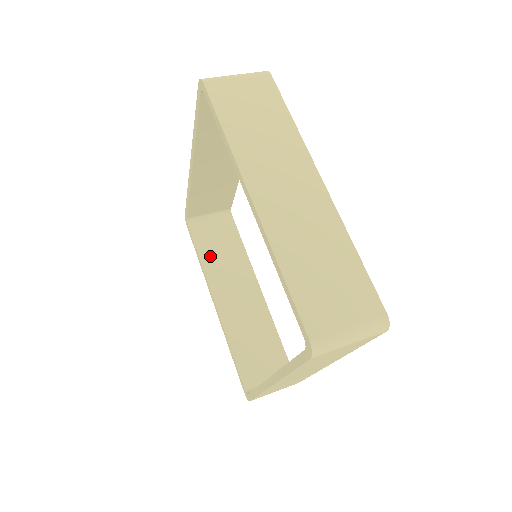
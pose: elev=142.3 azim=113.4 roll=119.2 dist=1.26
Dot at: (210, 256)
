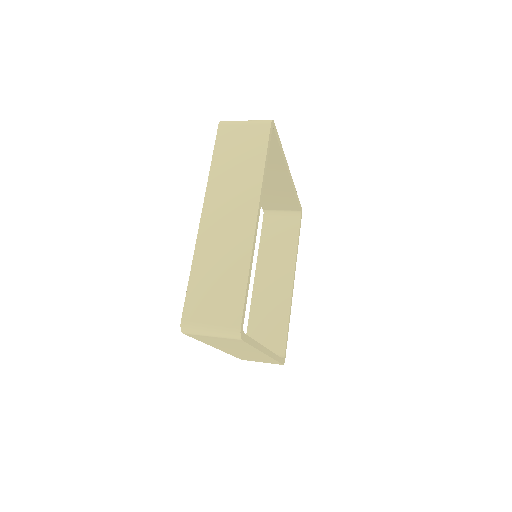
Dot at: (268, 244)
